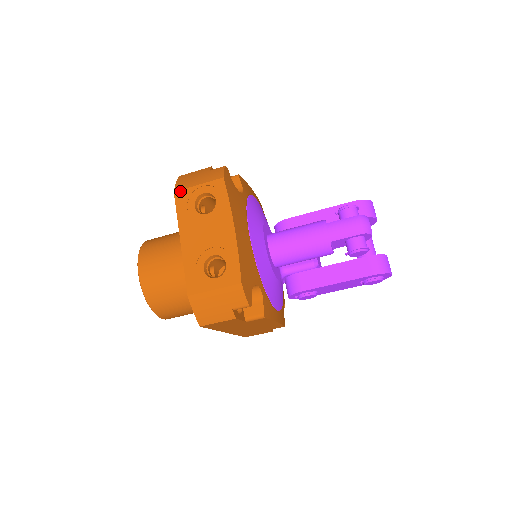
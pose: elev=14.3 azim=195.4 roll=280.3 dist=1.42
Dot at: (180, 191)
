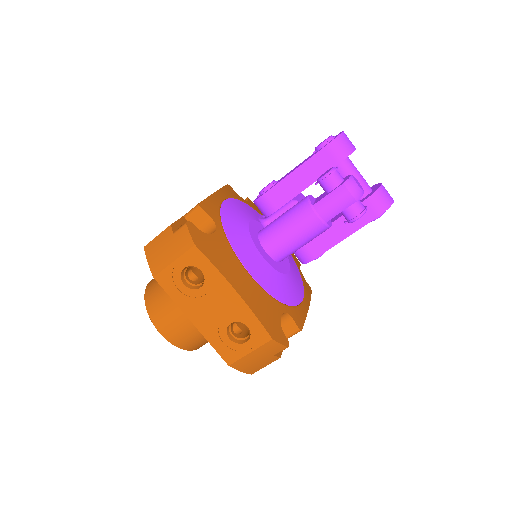
Dot at: (159, 274)
